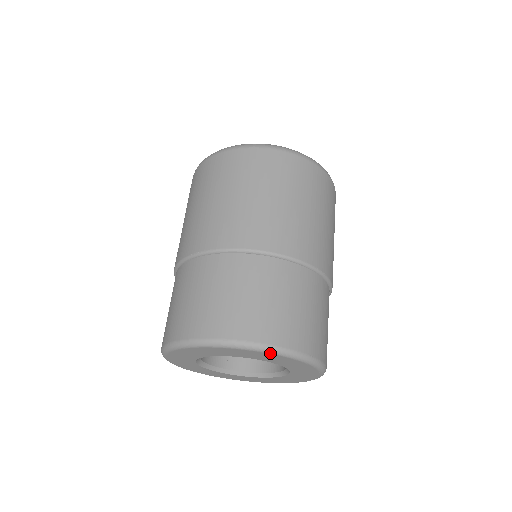
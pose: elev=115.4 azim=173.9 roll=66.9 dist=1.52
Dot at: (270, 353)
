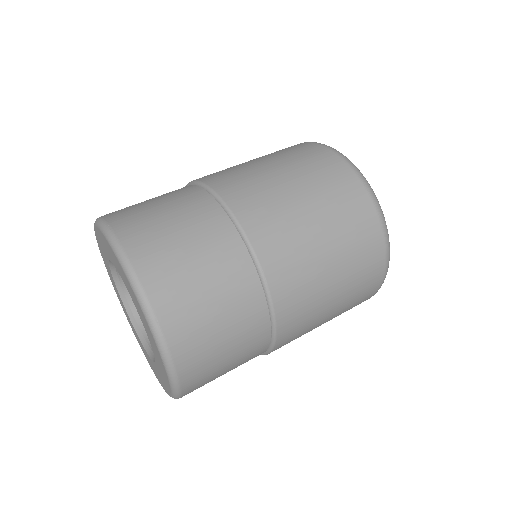
Dot at: (124, 271)
